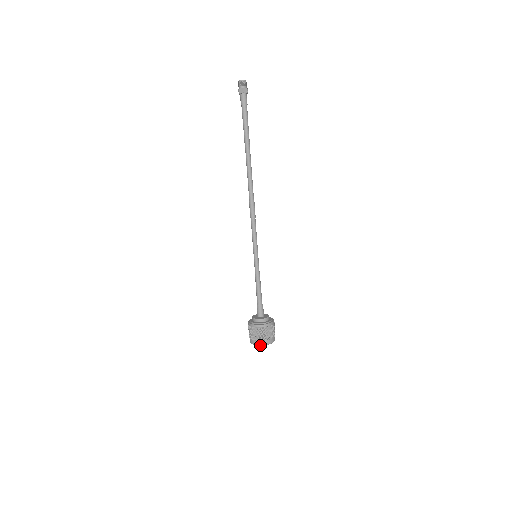
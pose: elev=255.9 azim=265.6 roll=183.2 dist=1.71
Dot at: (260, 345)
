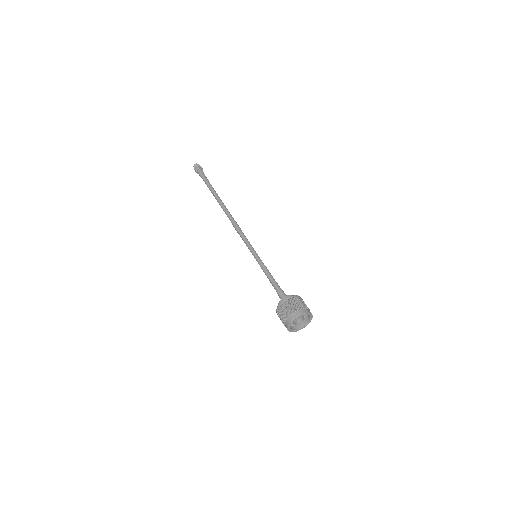
Dot at: (298, 316)
